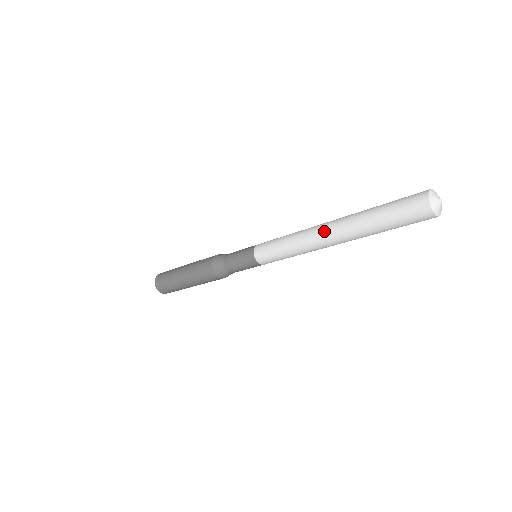
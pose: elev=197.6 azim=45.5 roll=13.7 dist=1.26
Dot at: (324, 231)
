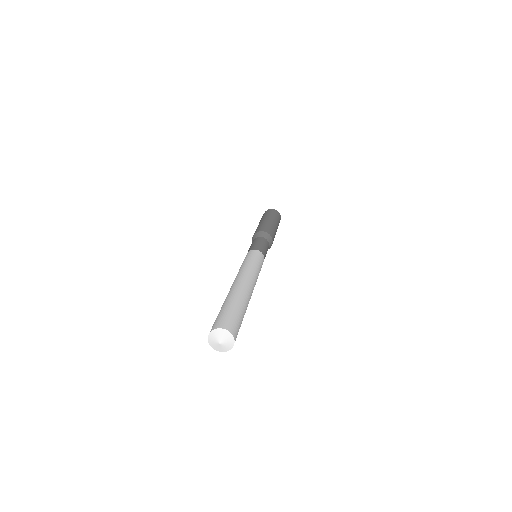
Dot at: (231, 286)
